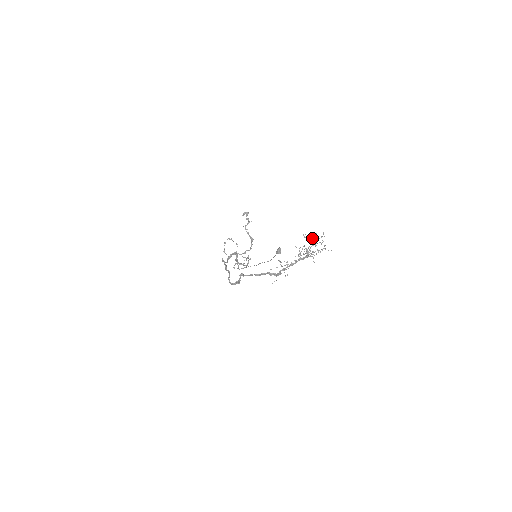
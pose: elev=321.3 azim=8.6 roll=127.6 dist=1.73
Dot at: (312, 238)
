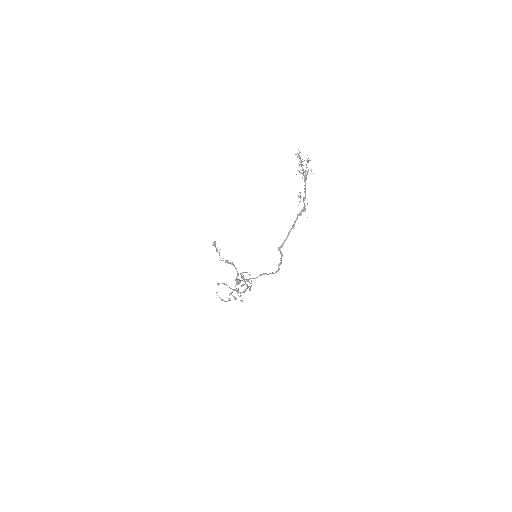
Dot at: (299, 156)
